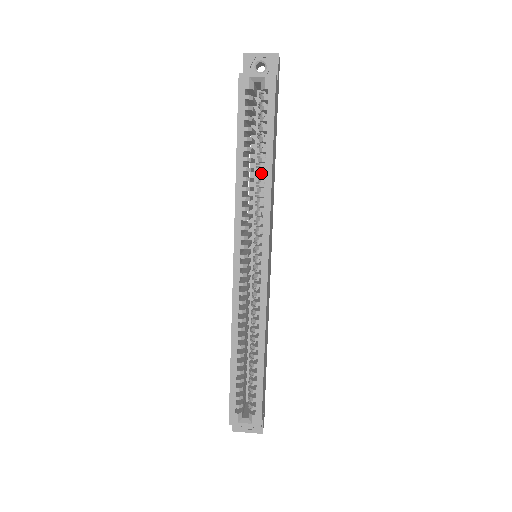
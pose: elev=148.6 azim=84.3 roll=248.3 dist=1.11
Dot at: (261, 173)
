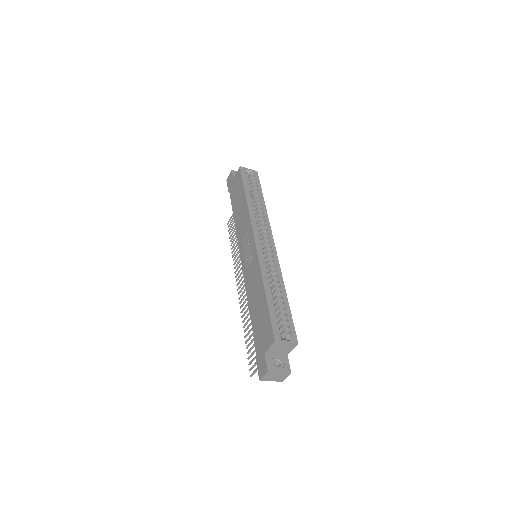
Dot at: (258, 207)
